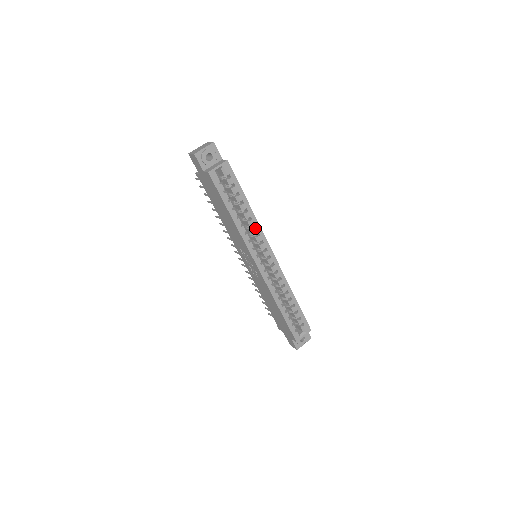
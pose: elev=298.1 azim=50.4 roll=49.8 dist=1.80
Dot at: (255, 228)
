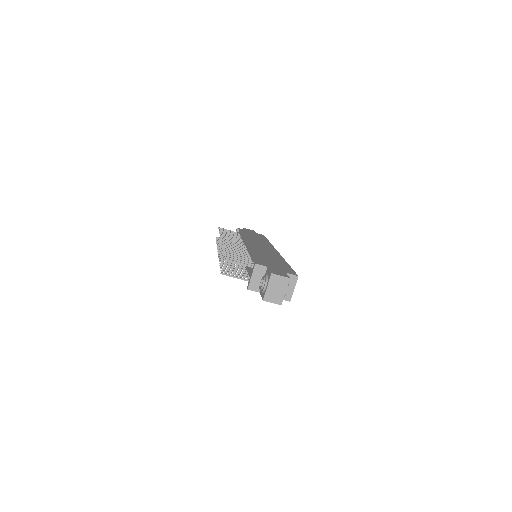
Dot at: occluded
